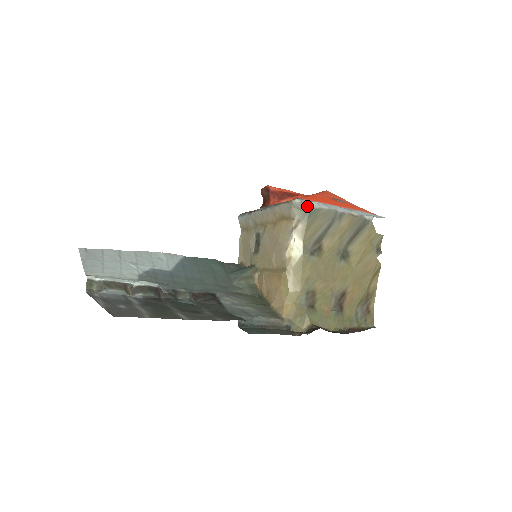
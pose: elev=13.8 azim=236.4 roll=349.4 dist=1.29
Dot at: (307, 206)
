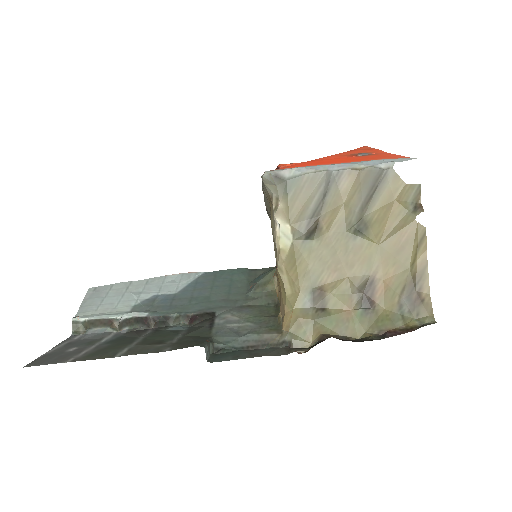
Dot at: (281, 177)
